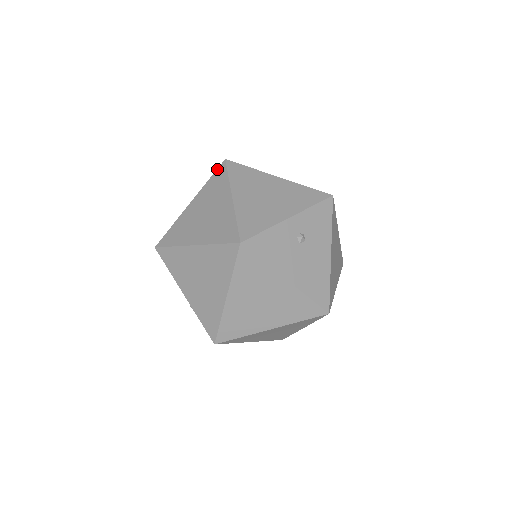
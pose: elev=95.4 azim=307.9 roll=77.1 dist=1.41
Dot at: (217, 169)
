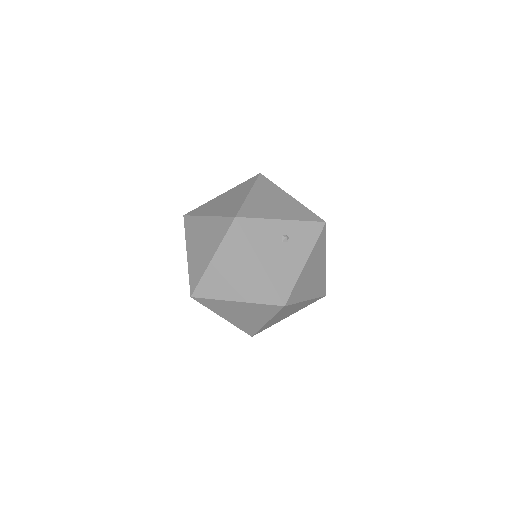
Dot at: (251, 178)
